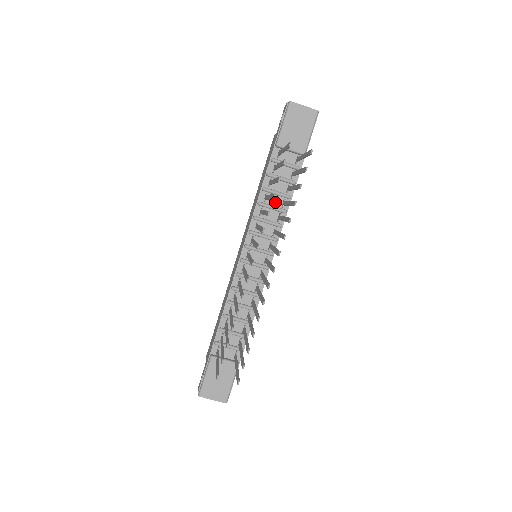
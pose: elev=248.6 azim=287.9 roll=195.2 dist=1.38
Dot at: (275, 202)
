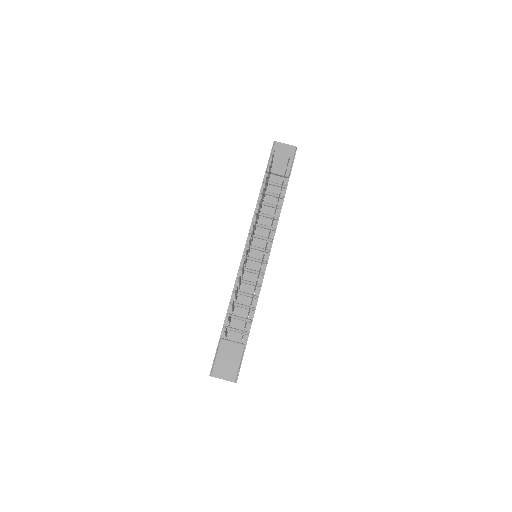
Dot at: (269, 212)
